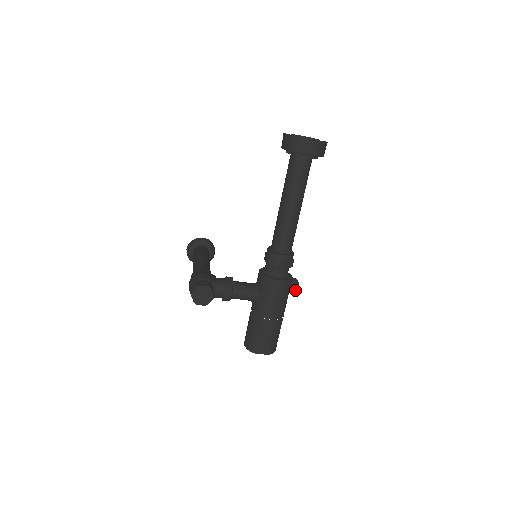
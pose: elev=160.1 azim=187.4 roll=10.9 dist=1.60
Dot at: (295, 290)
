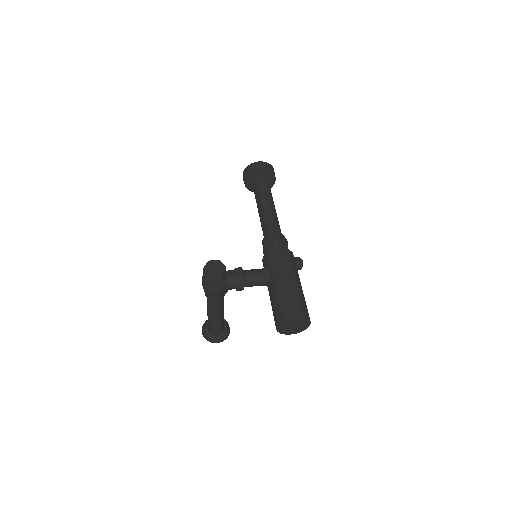
Dot at: (301, 262)
